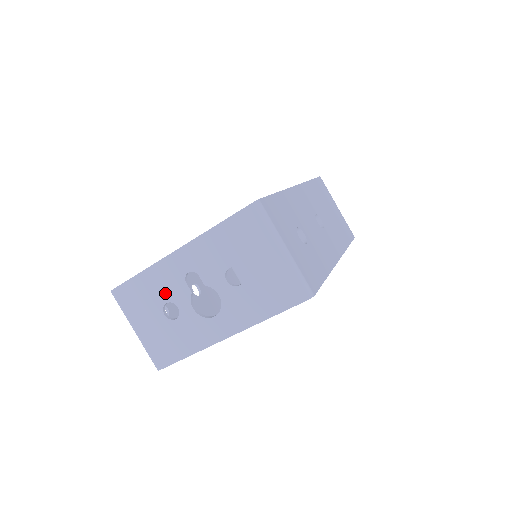
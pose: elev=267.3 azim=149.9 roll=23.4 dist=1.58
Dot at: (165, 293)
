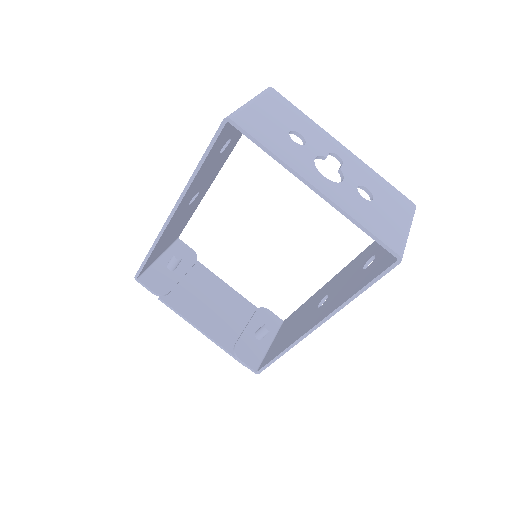
Dot at: (308, 134)
